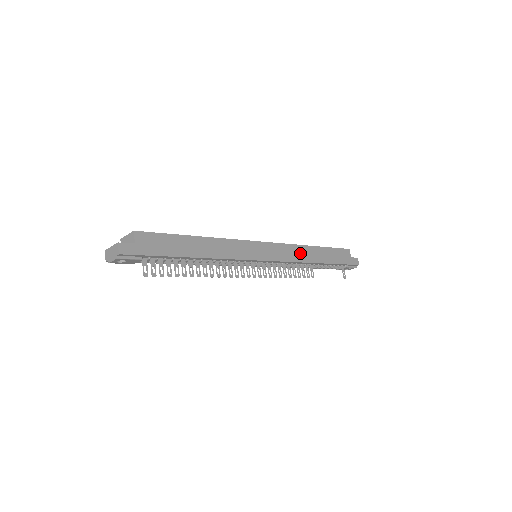
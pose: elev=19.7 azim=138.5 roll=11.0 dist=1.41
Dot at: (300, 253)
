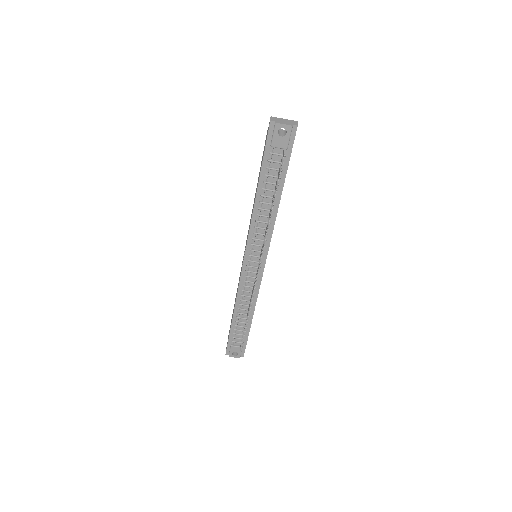
Dot at: occluded
